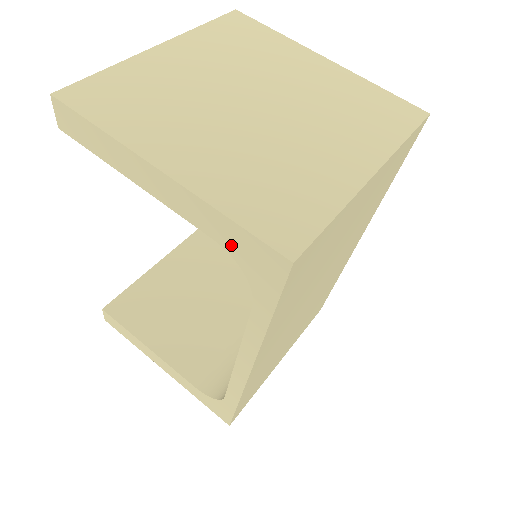
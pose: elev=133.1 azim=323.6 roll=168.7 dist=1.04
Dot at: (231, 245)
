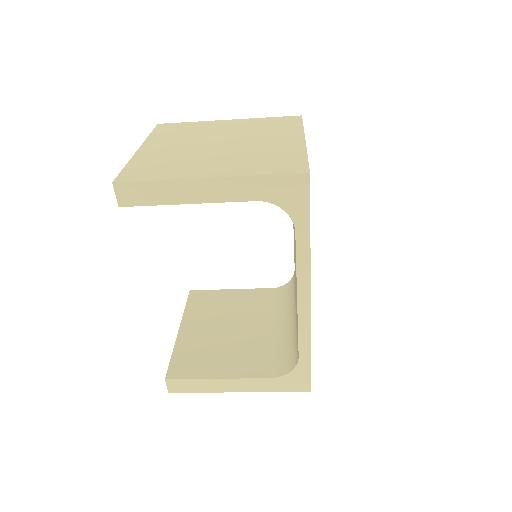
Dot at: (269, 195)
